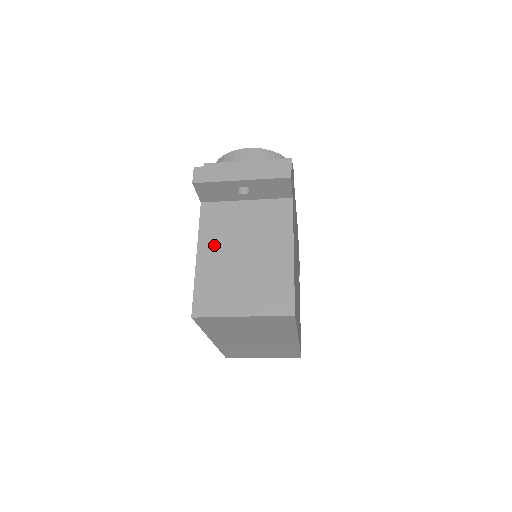
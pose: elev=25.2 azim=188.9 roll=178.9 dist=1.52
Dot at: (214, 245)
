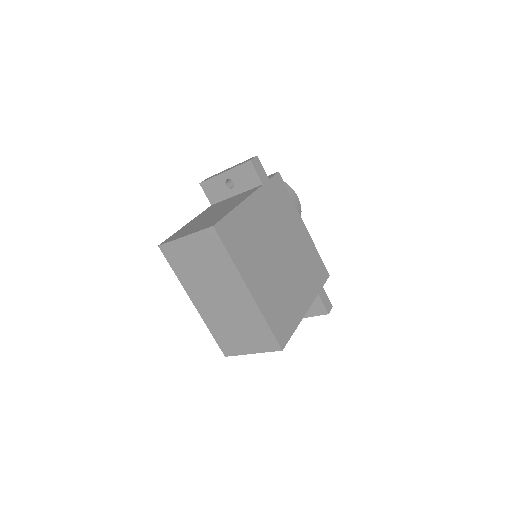
Dot at: (200, 217)
